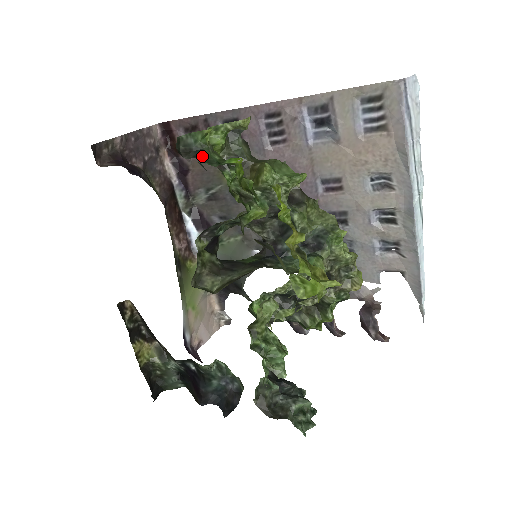
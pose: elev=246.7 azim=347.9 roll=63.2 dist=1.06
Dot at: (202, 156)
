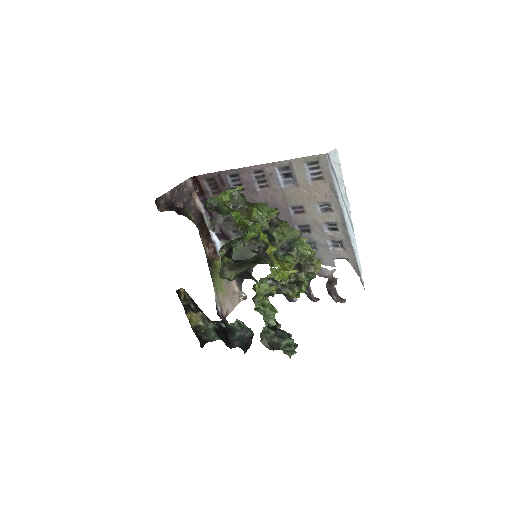
Dot at: (219, 210)
